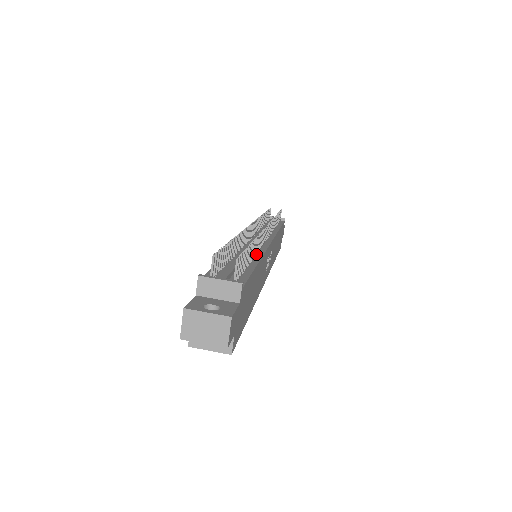
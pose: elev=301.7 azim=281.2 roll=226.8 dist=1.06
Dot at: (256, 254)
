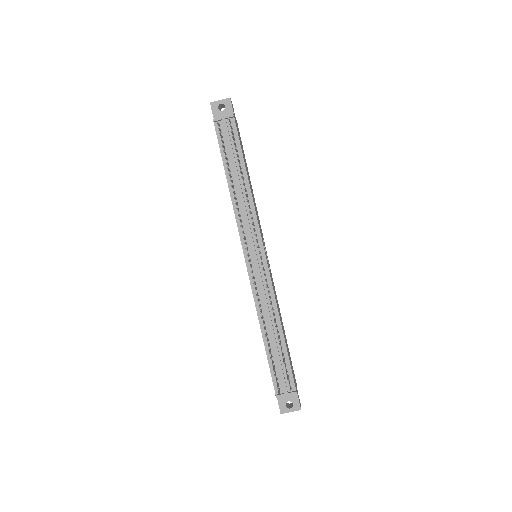
Dot at: (274, 312)
